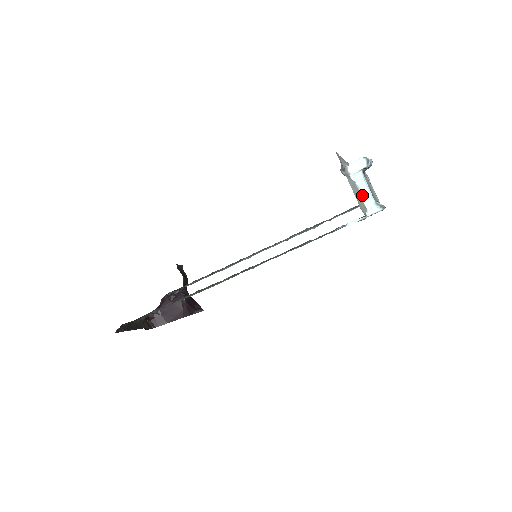
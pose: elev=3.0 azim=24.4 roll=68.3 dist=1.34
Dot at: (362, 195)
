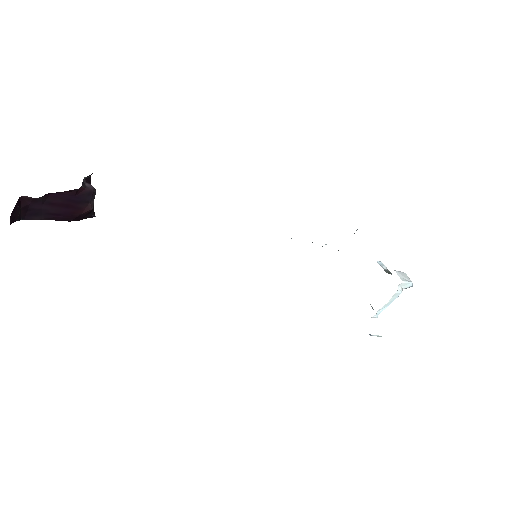
Dot at: (385, 305)
